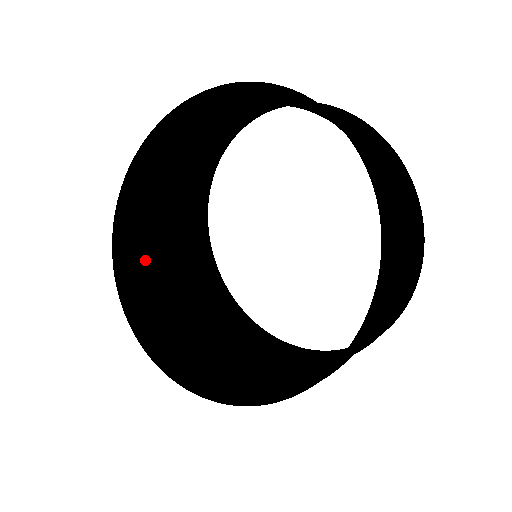
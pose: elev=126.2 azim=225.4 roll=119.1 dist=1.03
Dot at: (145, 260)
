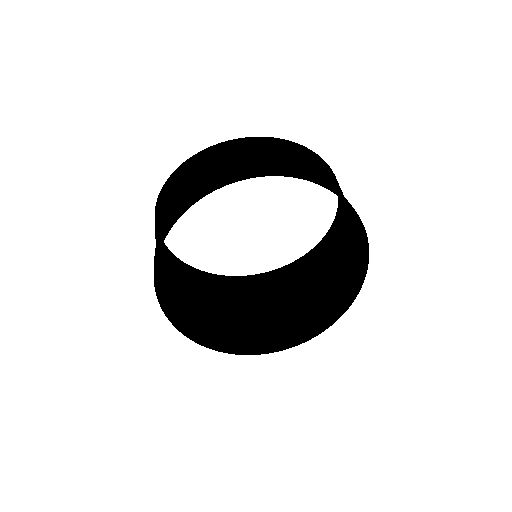
Dot at: (188, 315)
